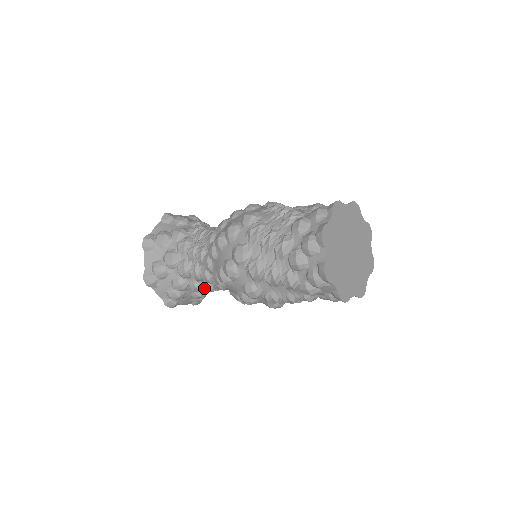
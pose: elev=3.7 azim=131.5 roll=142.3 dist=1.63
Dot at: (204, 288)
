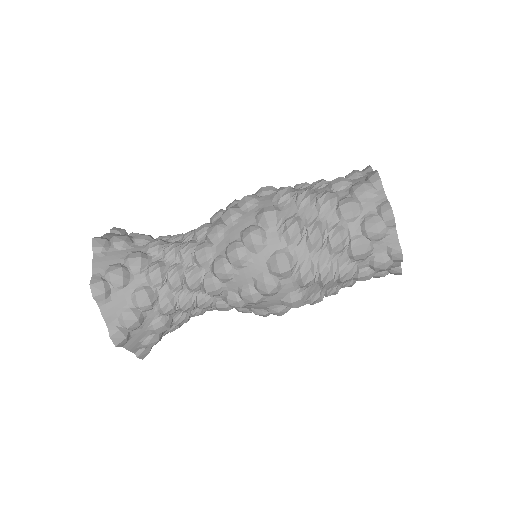
Dot at: (179, 304)
